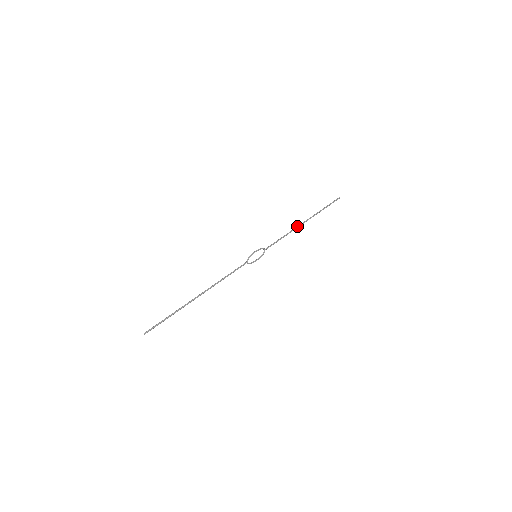
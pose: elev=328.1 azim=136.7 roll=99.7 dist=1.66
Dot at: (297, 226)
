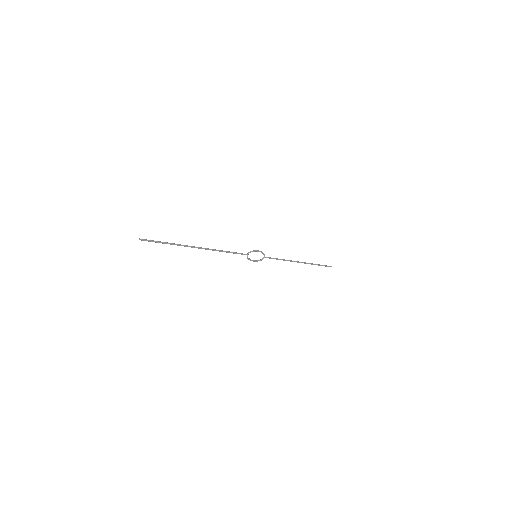
Dot at: occluded
